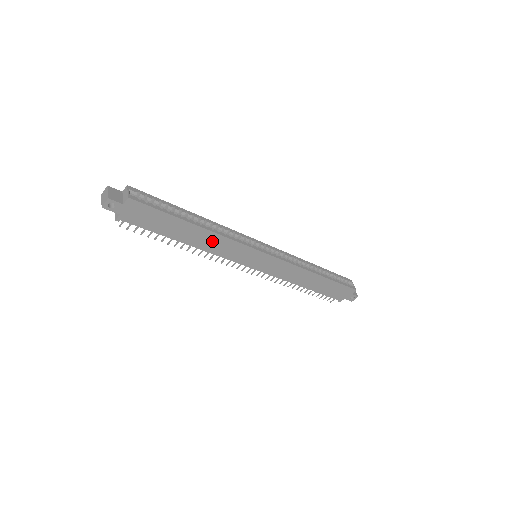
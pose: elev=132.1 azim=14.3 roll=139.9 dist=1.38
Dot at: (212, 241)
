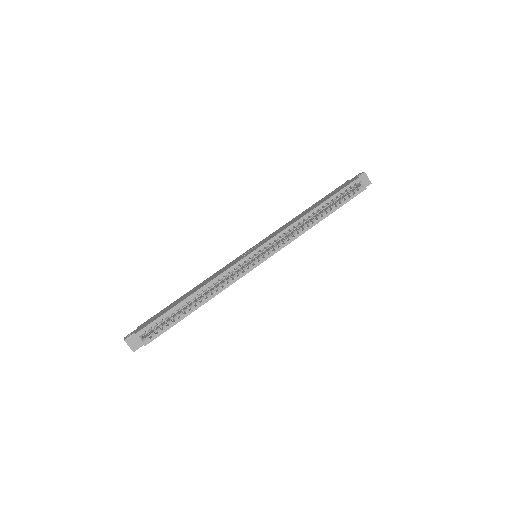
Dot at: occluded
